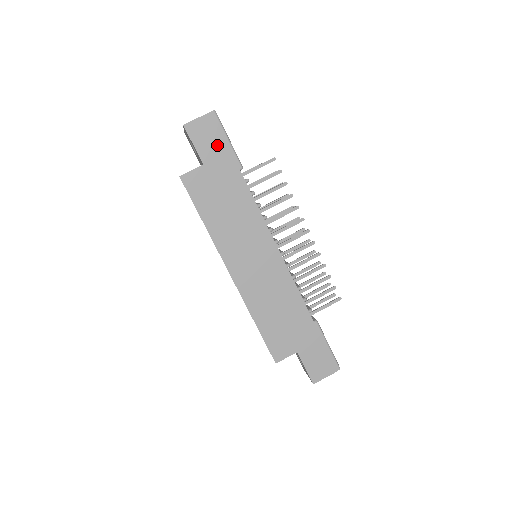
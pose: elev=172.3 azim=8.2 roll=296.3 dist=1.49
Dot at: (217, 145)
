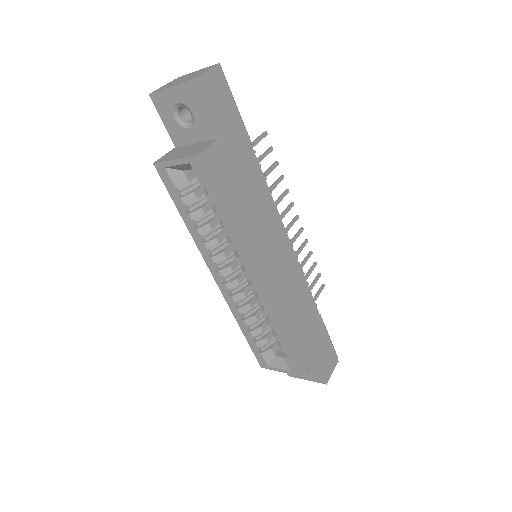
Dot at: (229, 112)
